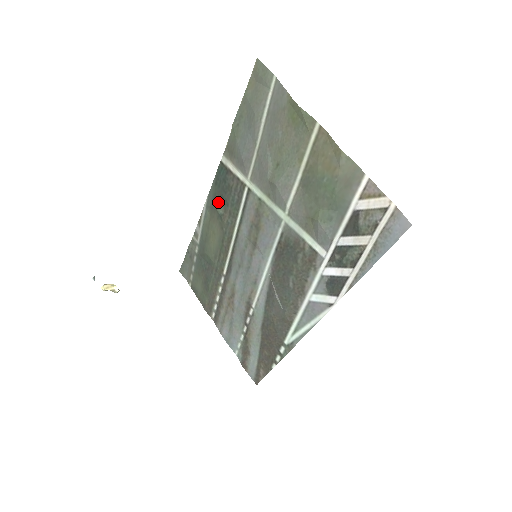
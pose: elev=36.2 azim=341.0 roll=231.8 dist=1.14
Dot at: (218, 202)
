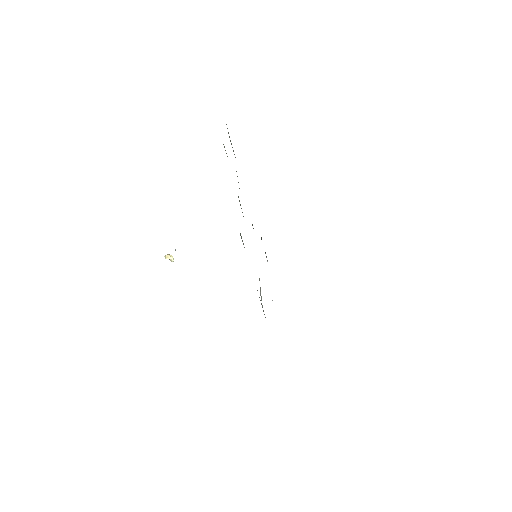
Dot at: occluded
